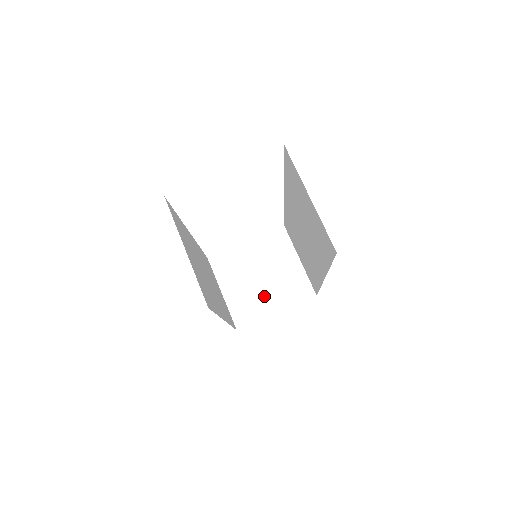
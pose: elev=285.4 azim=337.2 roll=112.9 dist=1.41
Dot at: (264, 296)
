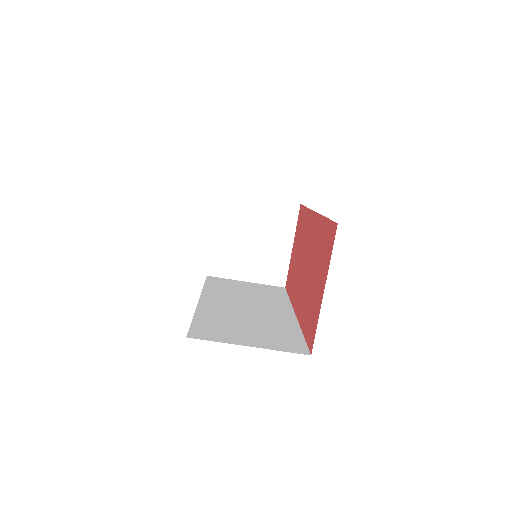
Dot at: (272, 248)
